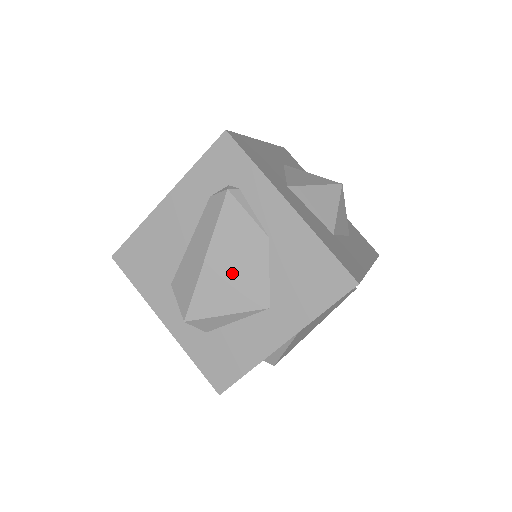
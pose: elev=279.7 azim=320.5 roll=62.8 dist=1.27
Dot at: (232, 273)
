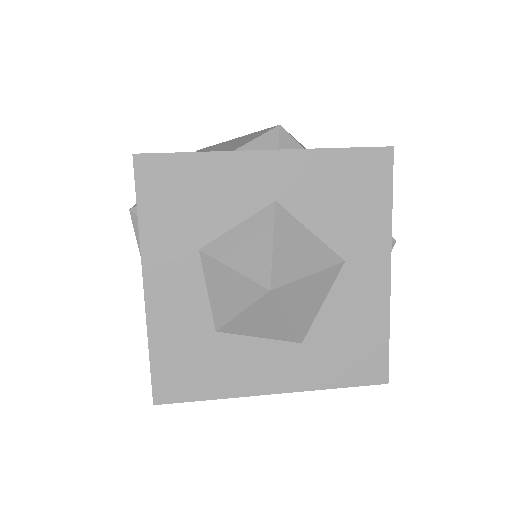
Dot at: occluded
